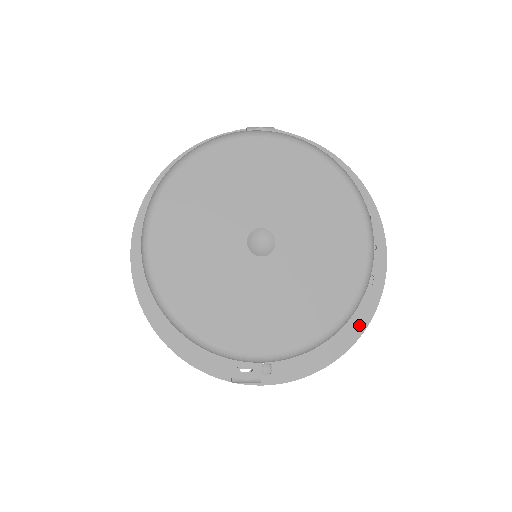
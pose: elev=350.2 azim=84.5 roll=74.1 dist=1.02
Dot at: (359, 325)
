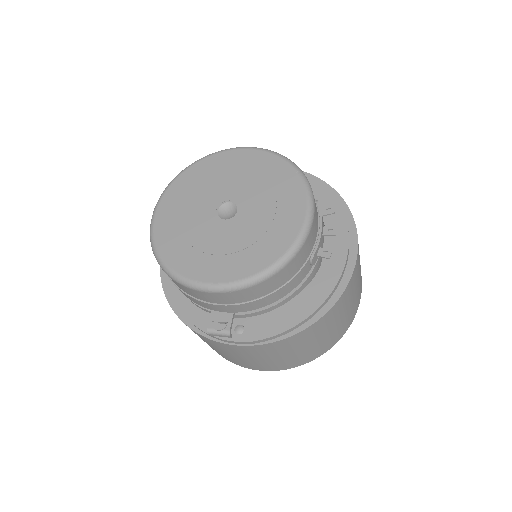
Dot at: (323, 301)
